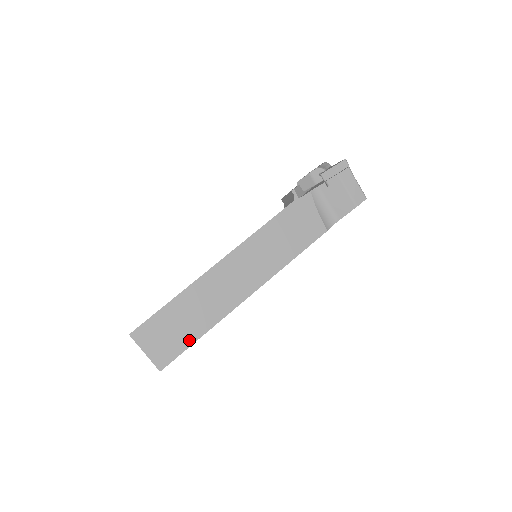
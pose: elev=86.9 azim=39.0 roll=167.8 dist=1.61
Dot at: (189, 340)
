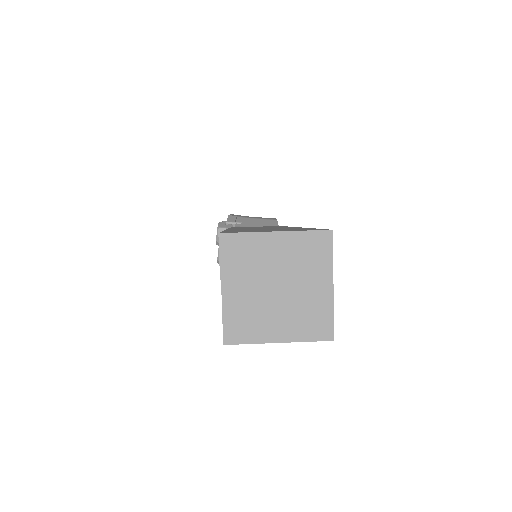
Dot at: occluded
